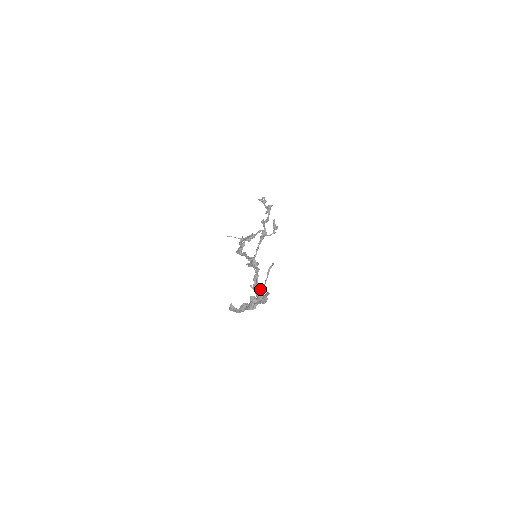
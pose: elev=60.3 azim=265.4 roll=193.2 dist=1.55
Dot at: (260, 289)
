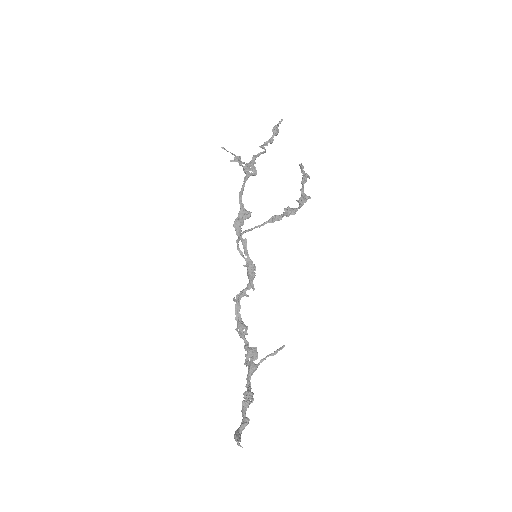
Dot at: (257, 367)
